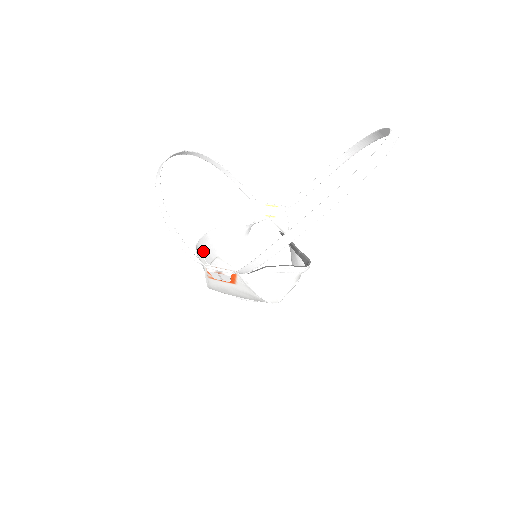
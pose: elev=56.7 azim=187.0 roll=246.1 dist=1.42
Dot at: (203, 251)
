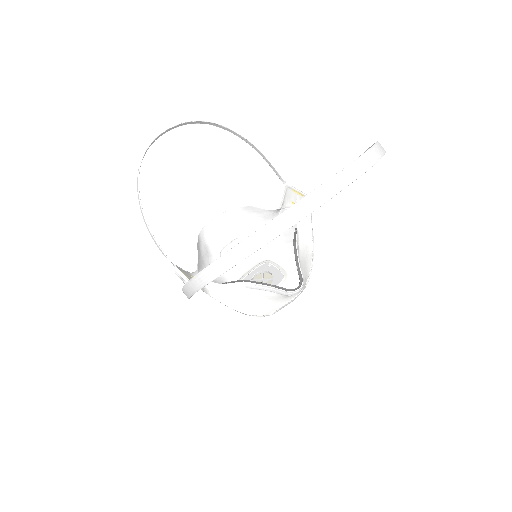
Dot at: (215, 232)
